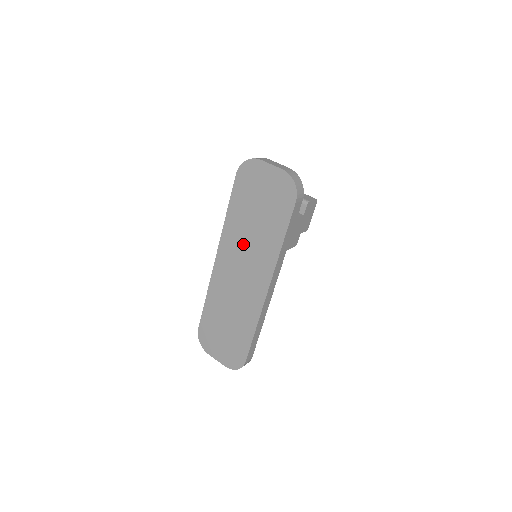
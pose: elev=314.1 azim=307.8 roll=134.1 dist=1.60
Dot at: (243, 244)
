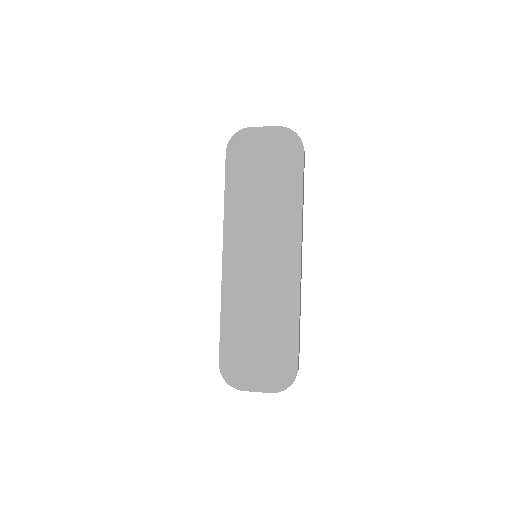
Dot at: (255, 223)
